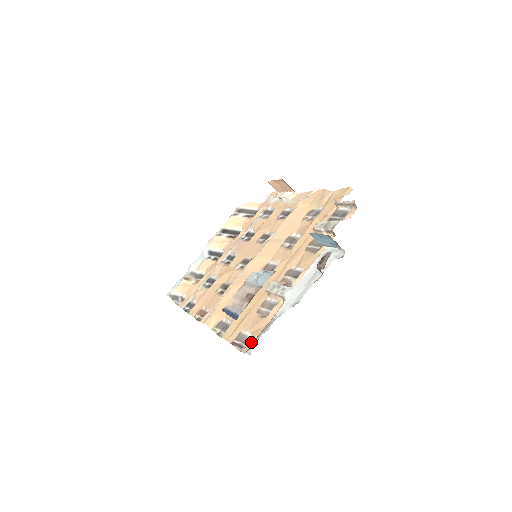
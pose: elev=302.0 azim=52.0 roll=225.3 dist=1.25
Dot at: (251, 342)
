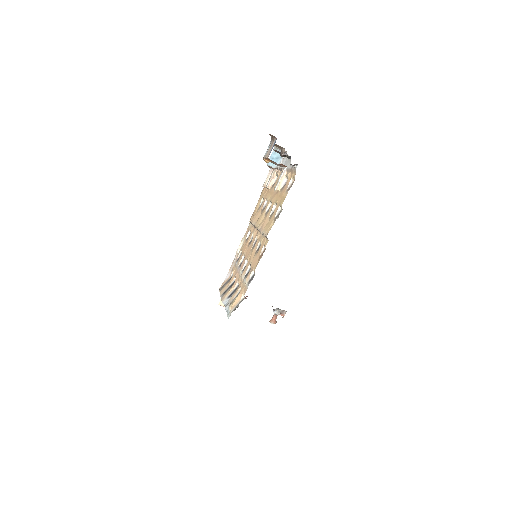
Dot at: (293, 174)
